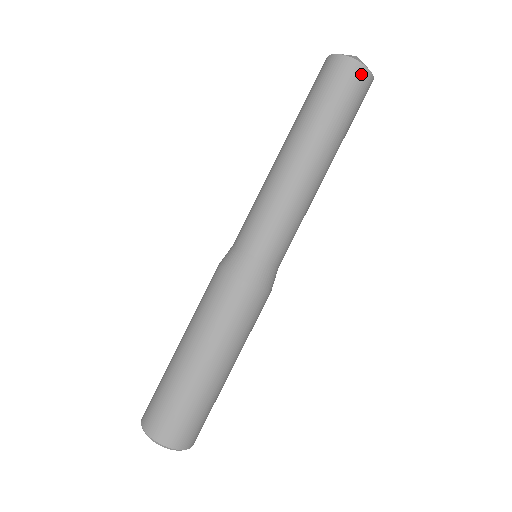
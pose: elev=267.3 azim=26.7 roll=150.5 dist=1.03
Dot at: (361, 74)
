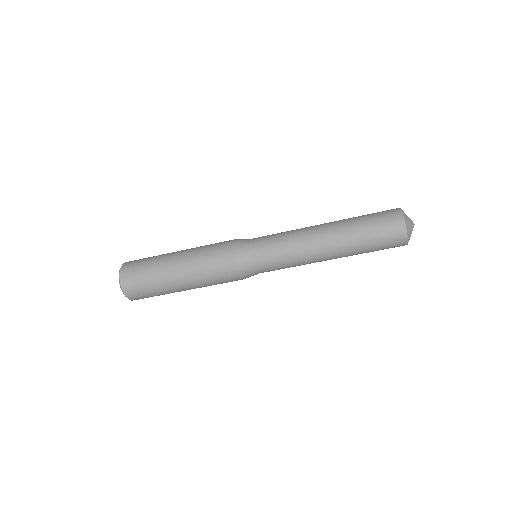
Dot at: (400, 234)
